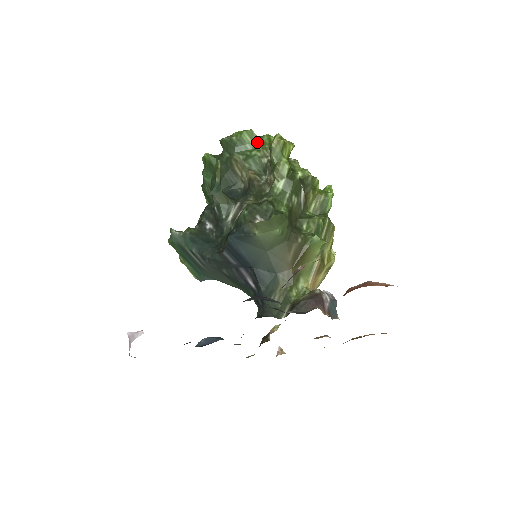
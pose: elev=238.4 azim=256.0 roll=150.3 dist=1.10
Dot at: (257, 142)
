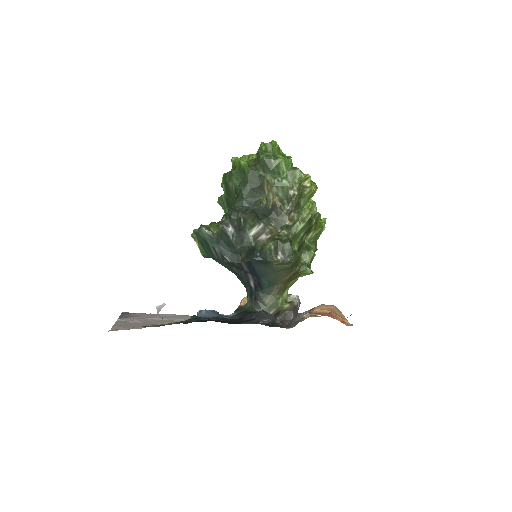
Dot at: (290, 173)
